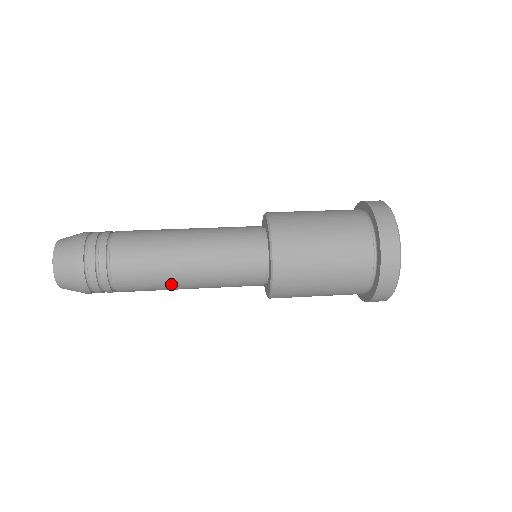
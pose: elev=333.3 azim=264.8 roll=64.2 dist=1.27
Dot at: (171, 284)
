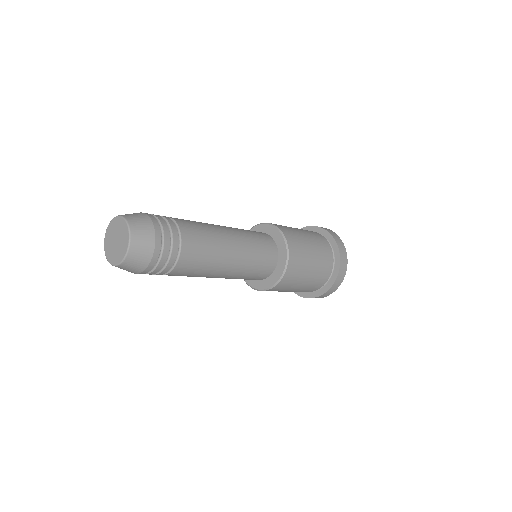
Dot at: (220, 237)
